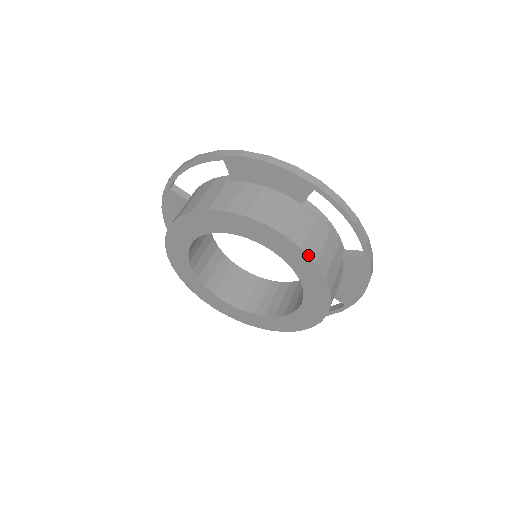
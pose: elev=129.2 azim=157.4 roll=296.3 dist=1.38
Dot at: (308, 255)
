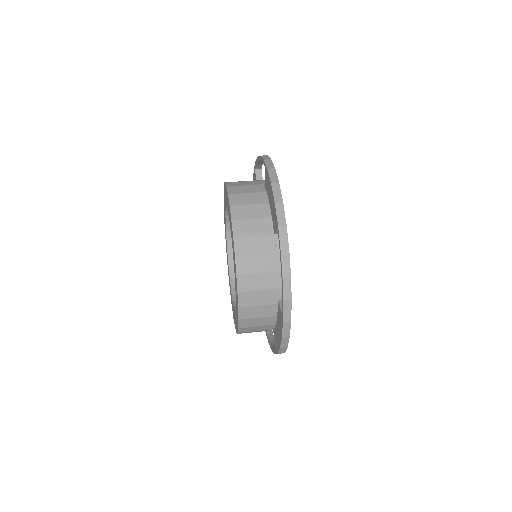
Dot at: (236, 264)
